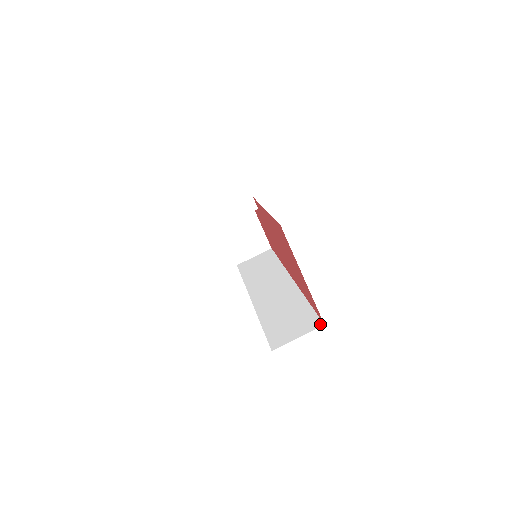
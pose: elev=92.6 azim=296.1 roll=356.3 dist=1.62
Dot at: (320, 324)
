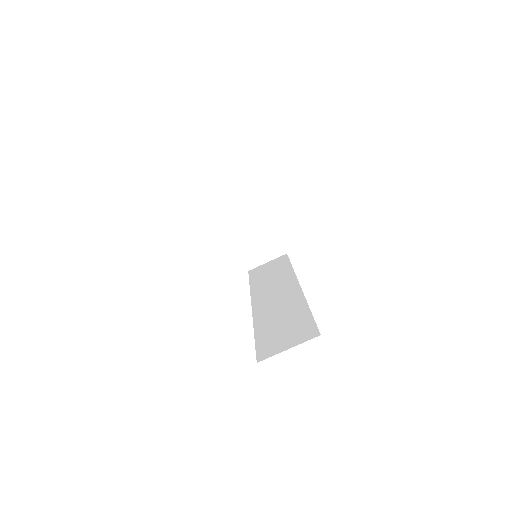
Dot at: (316, 334)
